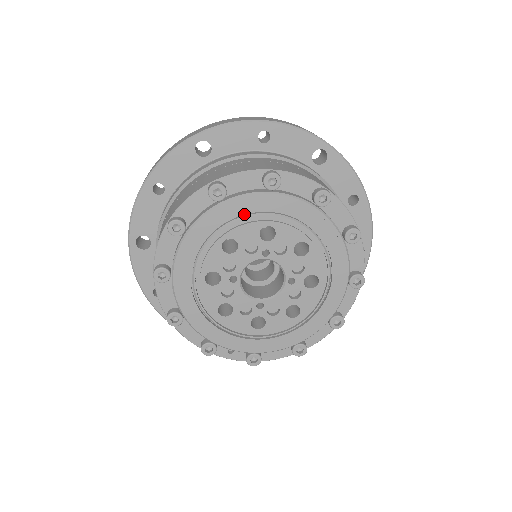
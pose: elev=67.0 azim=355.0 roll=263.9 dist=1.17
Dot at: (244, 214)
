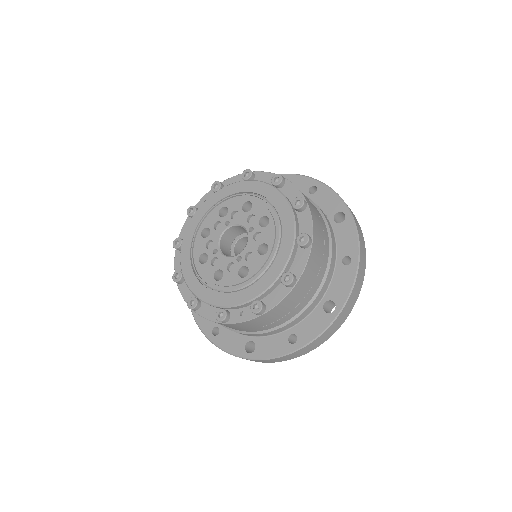
Dot at: (209, 212)
